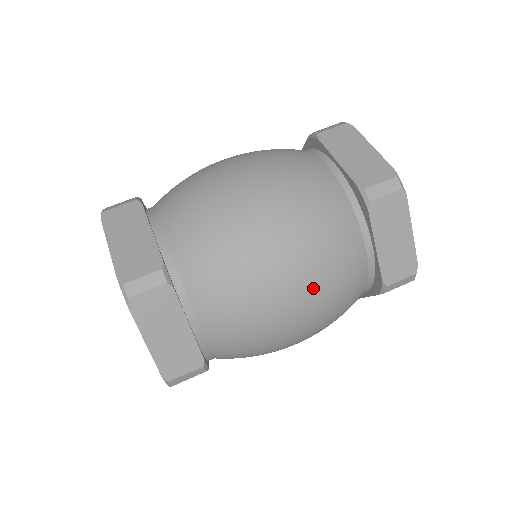
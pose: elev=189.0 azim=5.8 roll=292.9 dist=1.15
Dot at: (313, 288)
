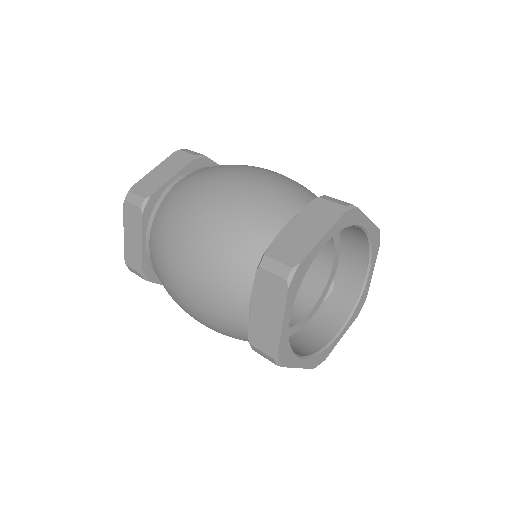
Dot at: (193, 286)
